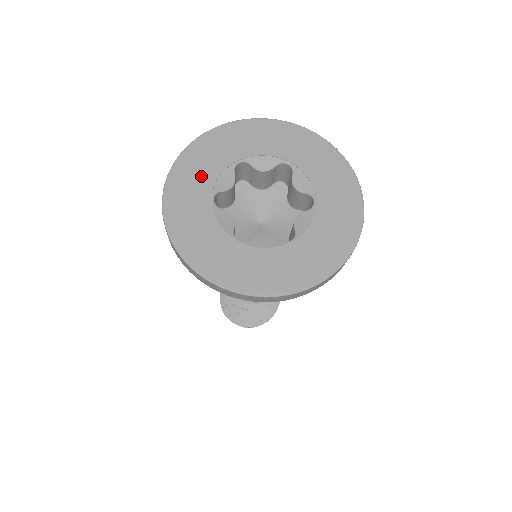
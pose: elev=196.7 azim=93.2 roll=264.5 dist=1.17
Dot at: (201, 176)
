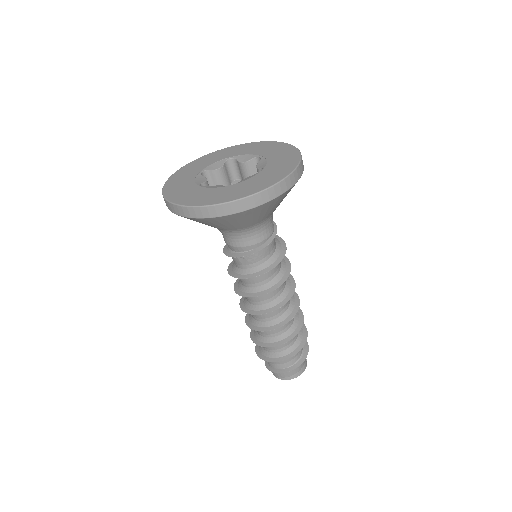
Dot at: (203, 164)
